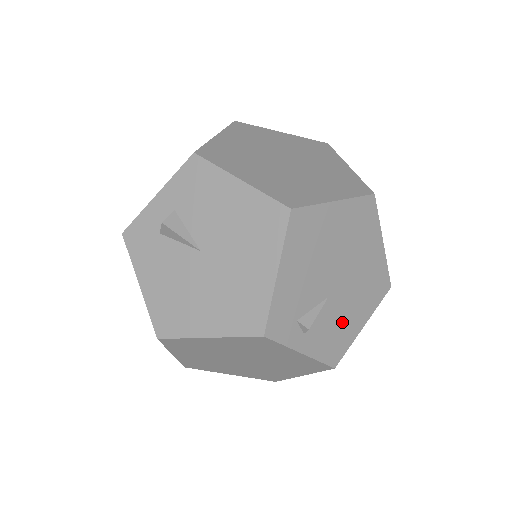
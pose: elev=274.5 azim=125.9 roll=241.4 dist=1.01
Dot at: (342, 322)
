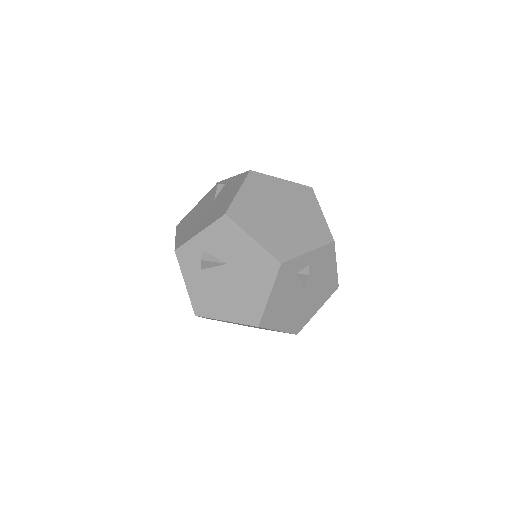
Dot at: occluded
